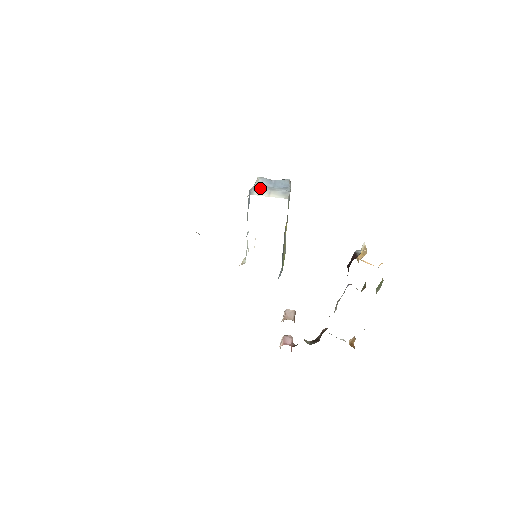
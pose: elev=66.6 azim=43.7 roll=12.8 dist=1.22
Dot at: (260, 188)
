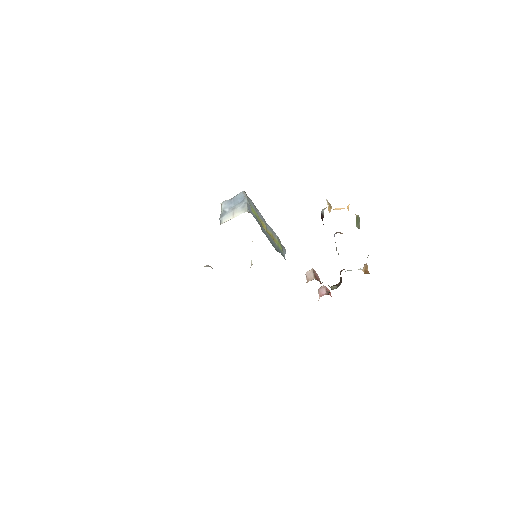
Dot at: (225, 213)
